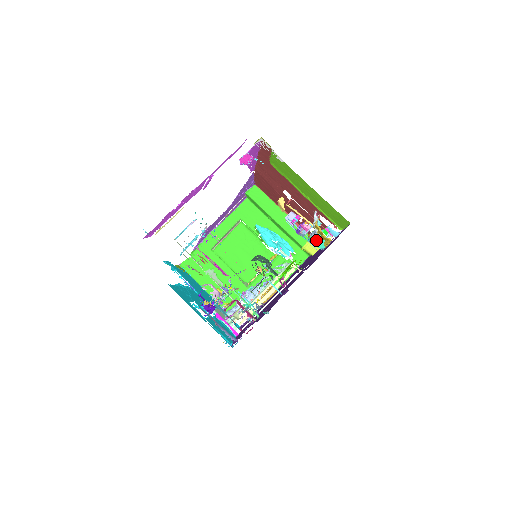
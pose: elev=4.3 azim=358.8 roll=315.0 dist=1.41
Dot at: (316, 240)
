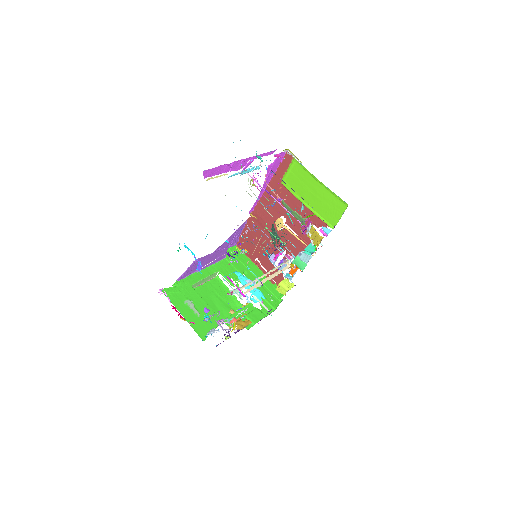
Dot at: (307, 248)
